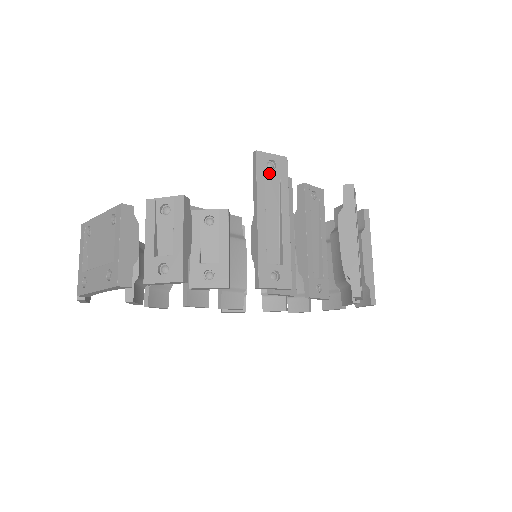
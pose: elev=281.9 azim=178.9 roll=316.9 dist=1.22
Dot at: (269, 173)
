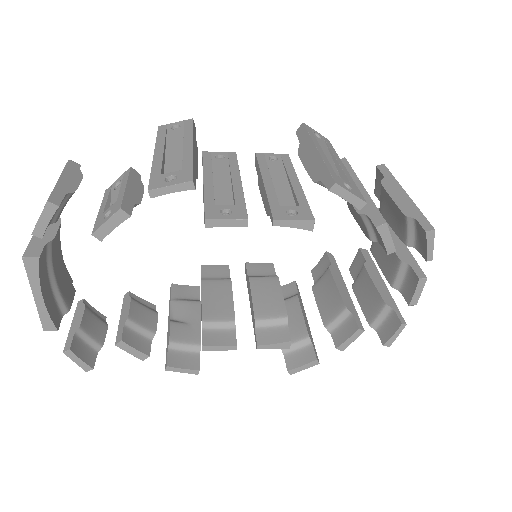
Dot at: (172, 132)
